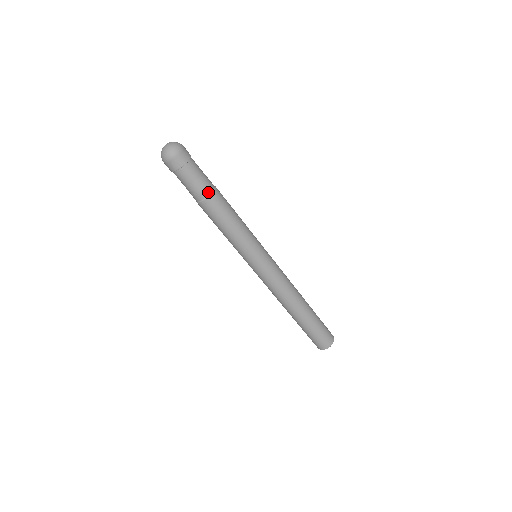
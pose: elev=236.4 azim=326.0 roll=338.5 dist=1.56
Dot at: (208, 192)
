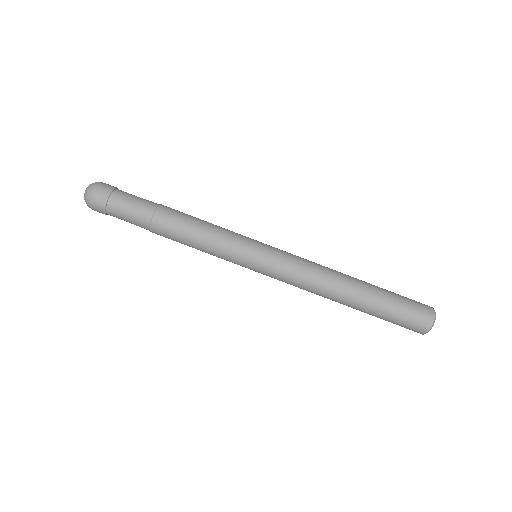
Dot at: (150, 211)
